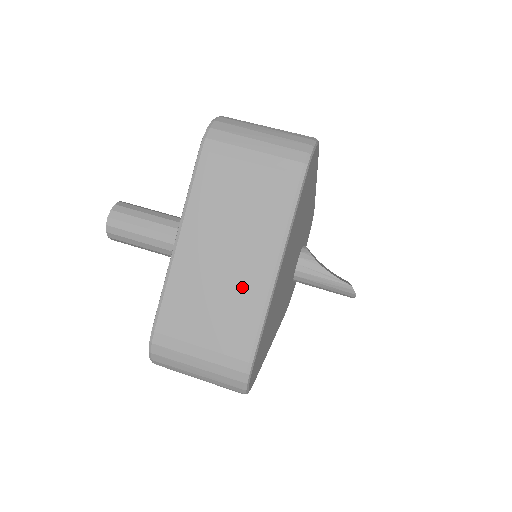
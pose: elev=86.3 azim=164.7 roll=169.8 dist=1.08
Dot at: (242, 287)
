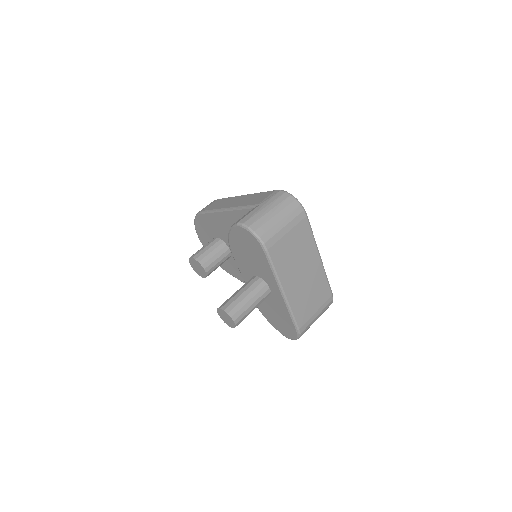
Dot at: (315, 277)
